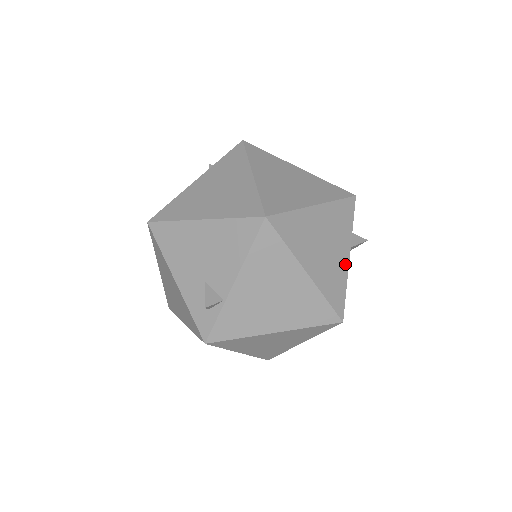
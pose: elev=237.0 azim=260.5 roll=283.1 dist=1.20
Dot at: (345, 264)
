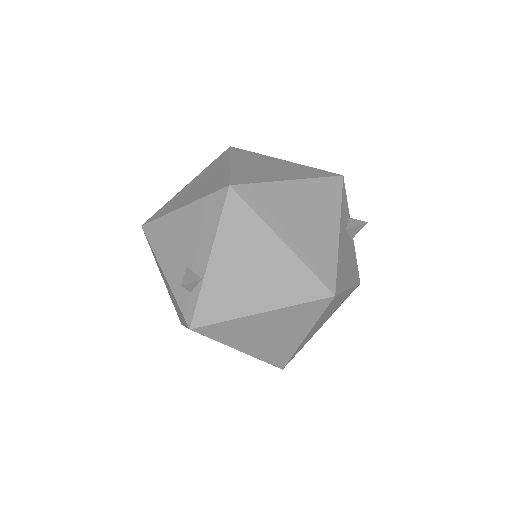
Dot at: (334, 238)
